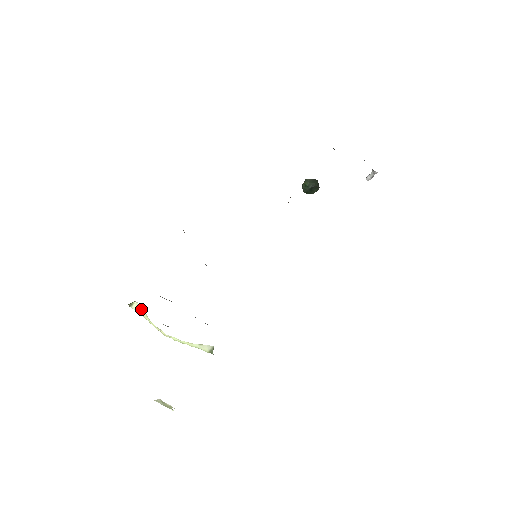
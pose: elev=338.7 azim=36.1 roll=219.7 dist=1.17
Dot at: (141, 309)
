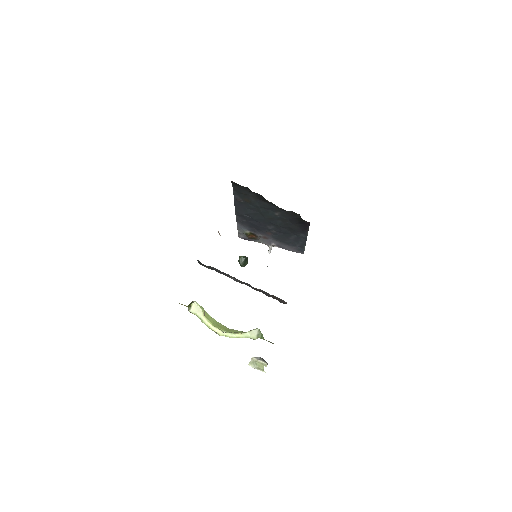
Dot at: (198, 310)
